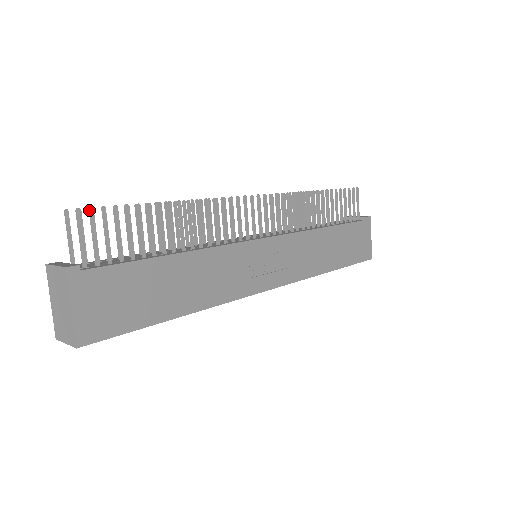
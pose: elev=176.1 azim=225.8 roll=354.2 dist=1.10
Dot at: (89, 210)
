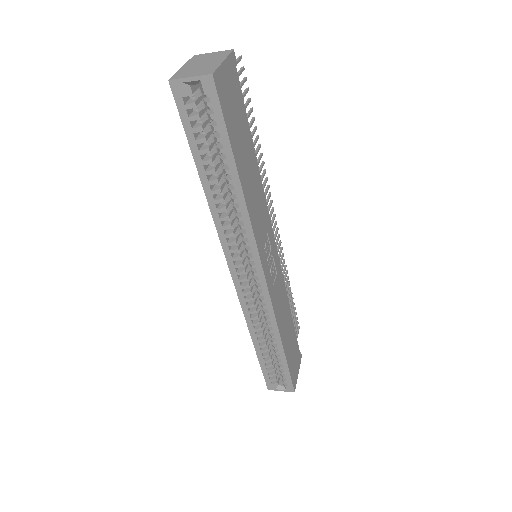
Dot at: (242, 67)
